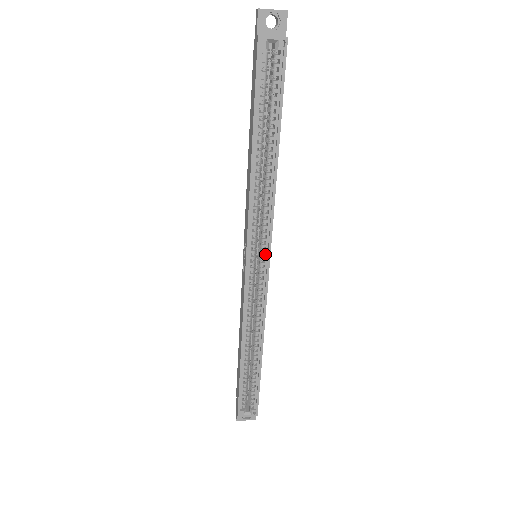
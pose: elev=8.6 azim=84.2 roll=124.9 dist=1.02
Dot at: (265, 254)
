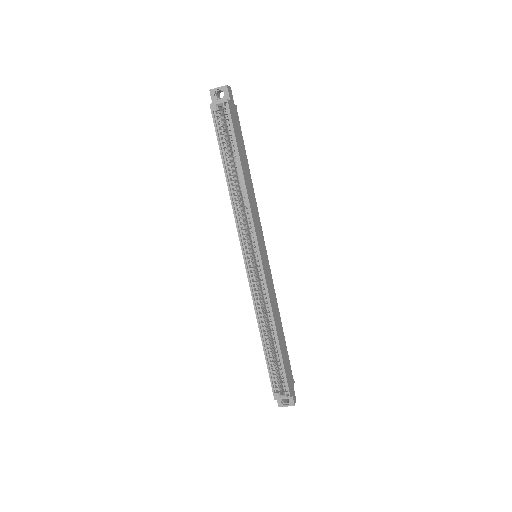
Dot at: occluded
